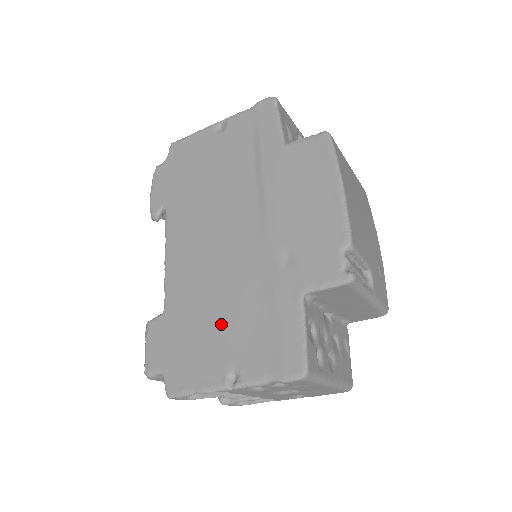
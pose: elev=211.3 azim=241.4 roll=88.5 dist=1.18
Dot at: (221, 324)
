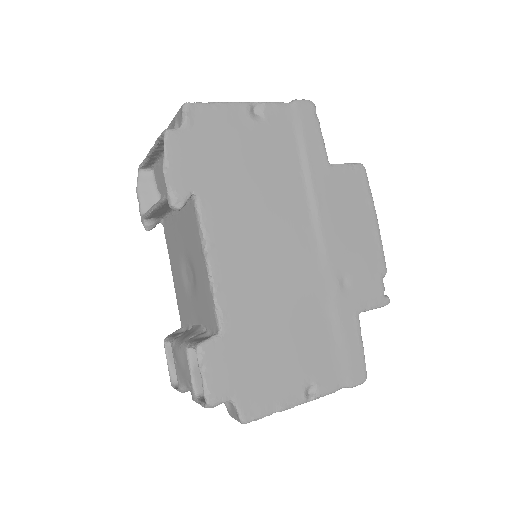
Dot at: (292, 343)
